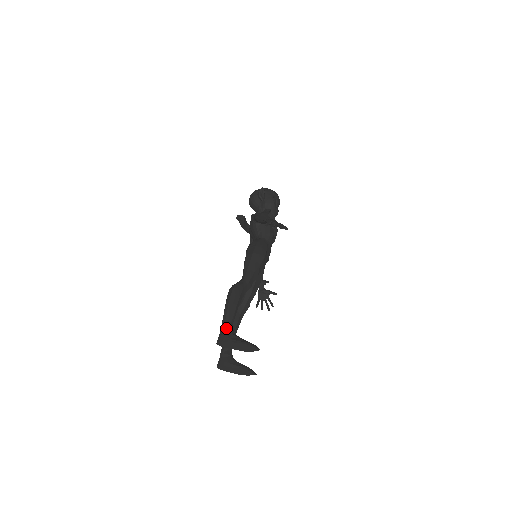
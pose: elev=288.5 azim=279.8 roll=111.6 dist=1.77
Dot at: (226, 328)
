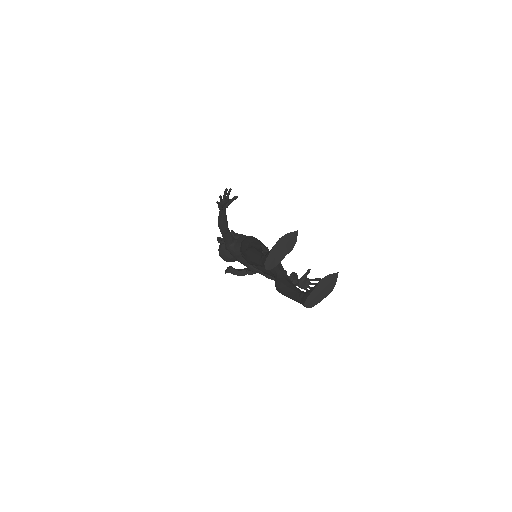
Dot at: (261, 257)
